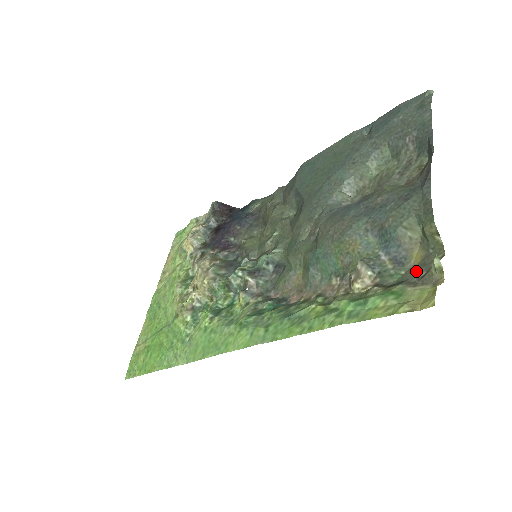
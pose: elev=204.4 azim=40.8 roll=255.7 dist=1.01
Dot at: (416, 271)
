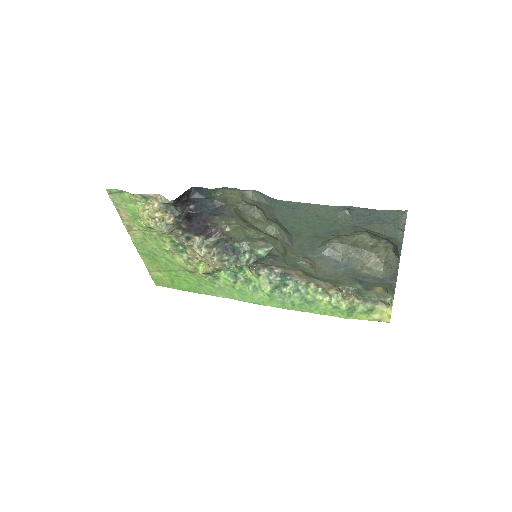
Dot at: (378, 295)
